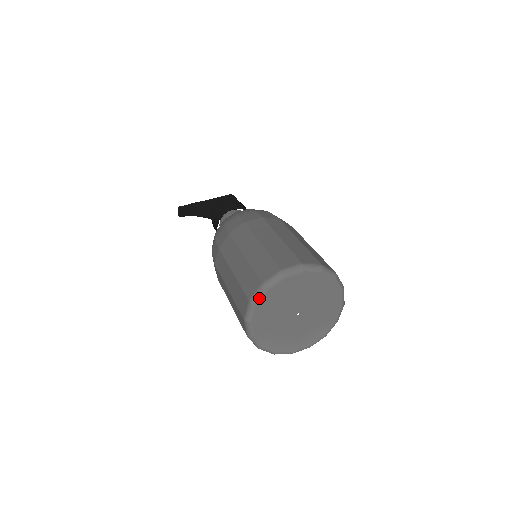
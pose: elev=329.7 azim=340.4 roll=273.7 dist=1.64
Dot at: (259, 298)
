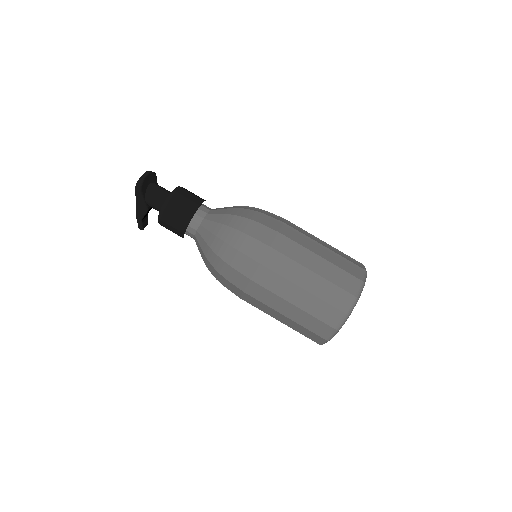
Dot at: occluded
